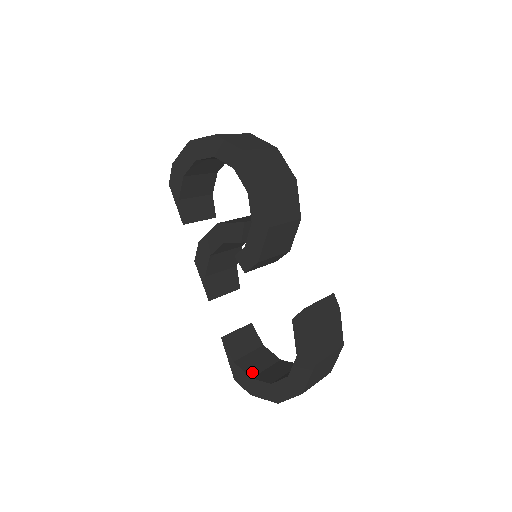
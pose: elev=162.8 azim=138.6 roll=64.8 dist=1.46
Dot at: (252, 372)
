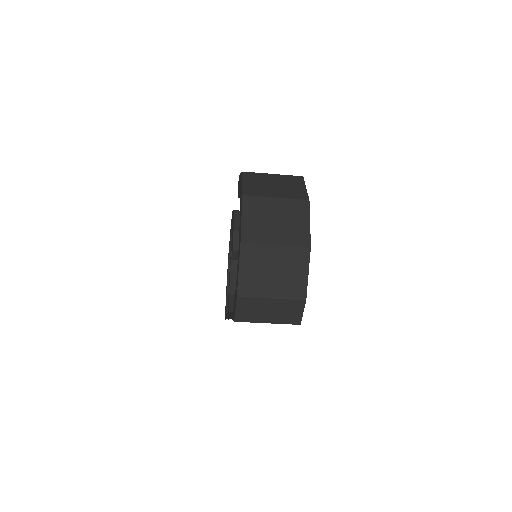
Dot at: occluded
